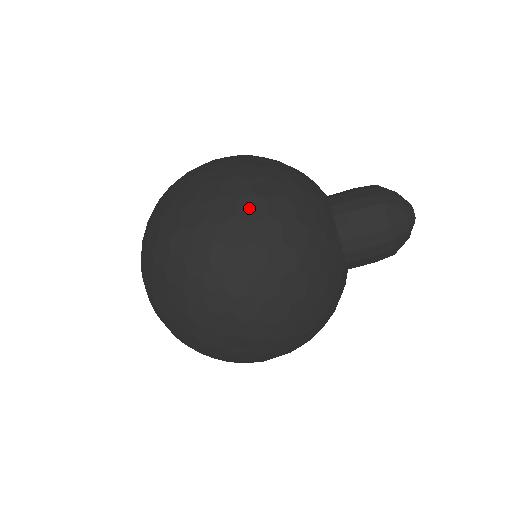
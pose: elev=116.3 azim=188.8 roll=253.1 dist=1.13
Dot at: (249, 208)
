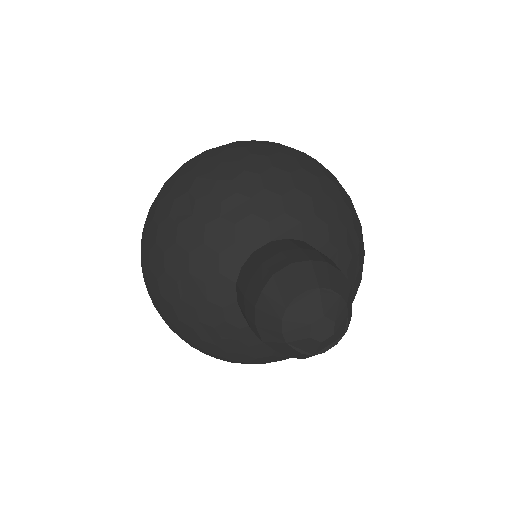
Dot at: (171, 326)
